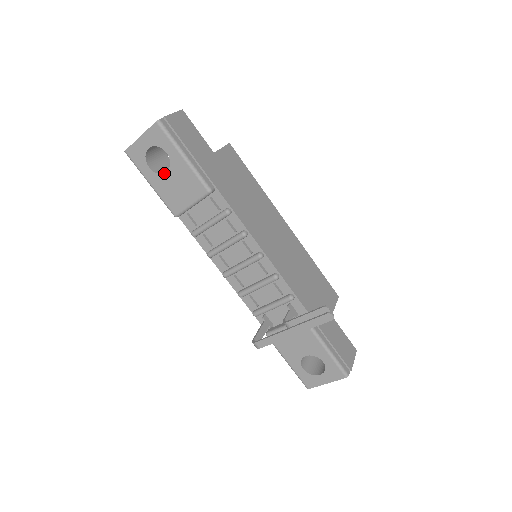
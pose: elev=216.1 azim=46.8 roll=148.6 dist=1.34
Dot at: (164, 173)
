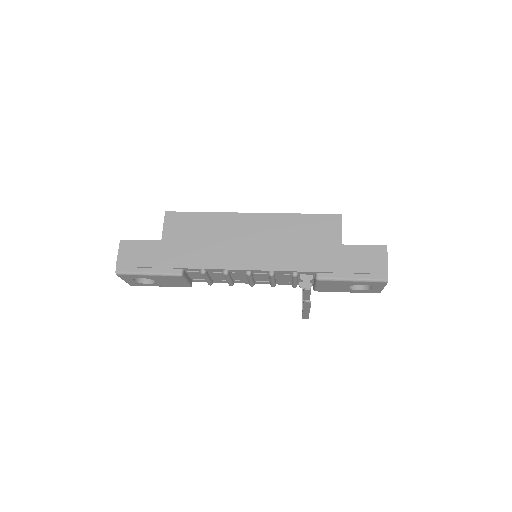
Dot at: (155, 282)
